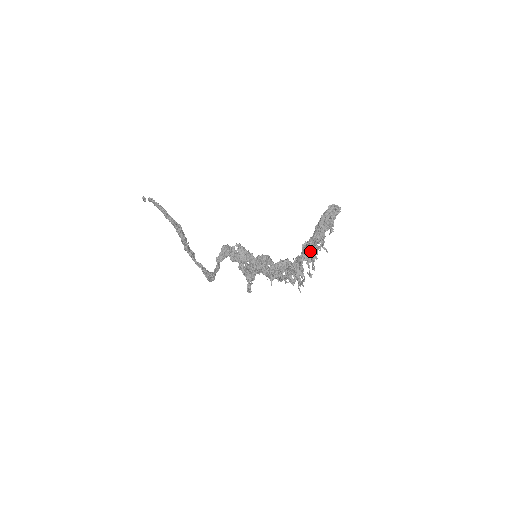
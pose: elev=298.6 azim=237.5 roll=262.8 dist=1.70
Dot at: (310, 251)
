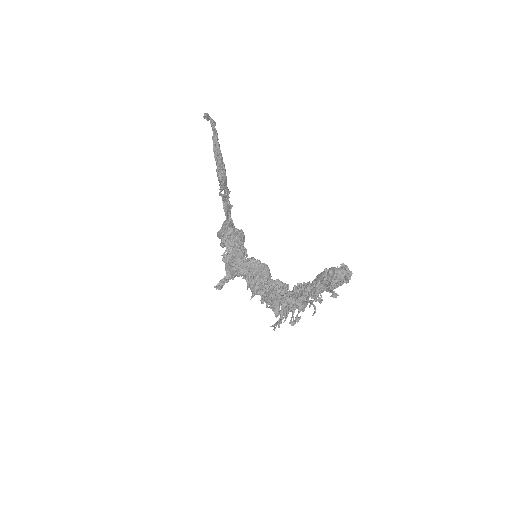
Dot at: occluded
